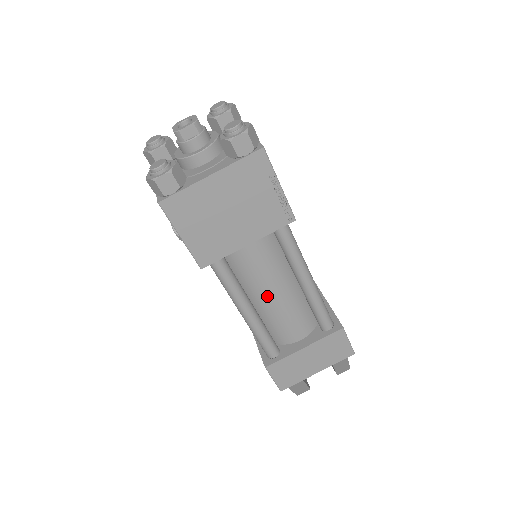
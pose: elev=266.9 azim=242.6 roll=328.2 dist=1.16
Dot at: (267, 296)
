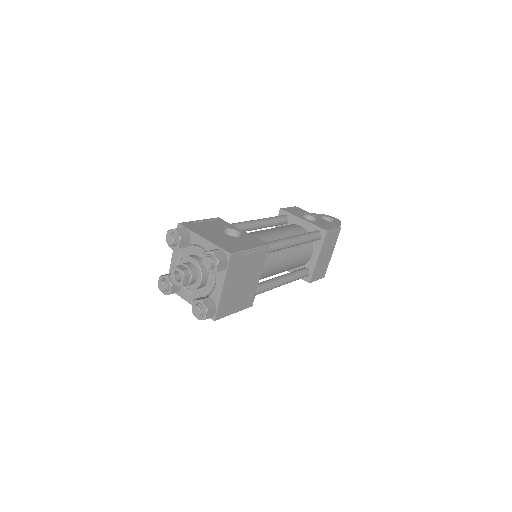
Dot at: (283, 268)
